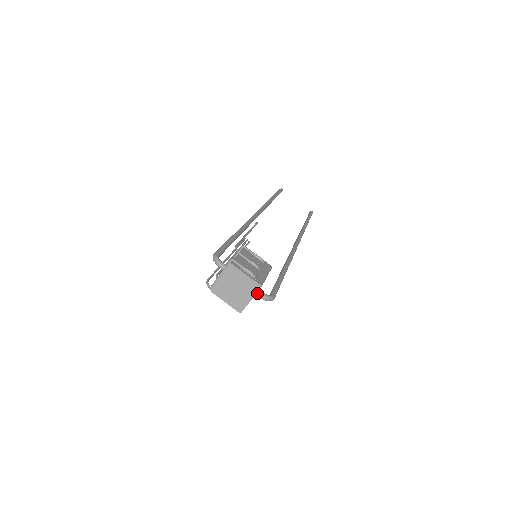
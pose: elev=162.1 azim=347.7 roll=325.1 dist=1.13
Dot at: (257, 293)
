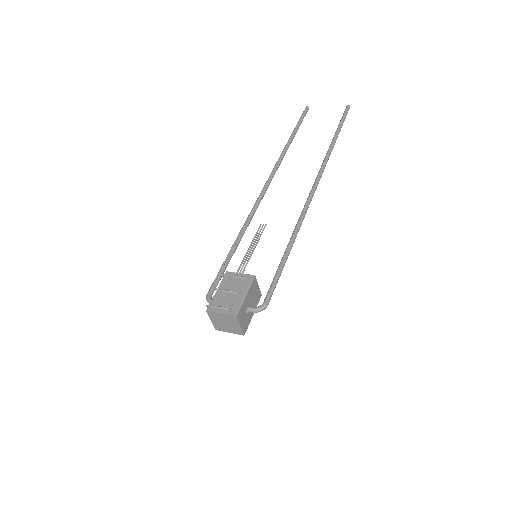
Dot at: (248, 311)
